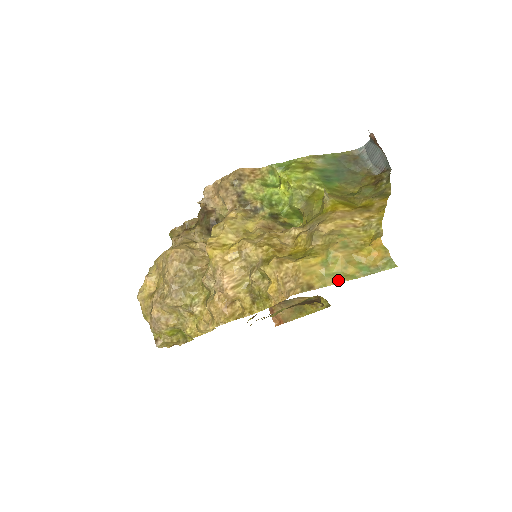
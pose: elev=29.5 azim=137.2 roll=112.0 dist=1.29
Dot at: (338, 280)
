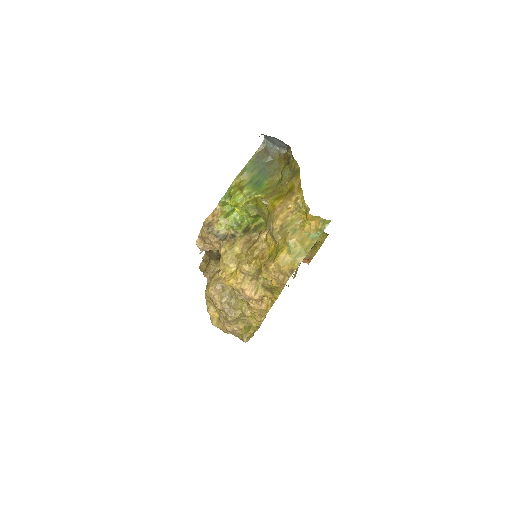
Dot at: (304, 254)
